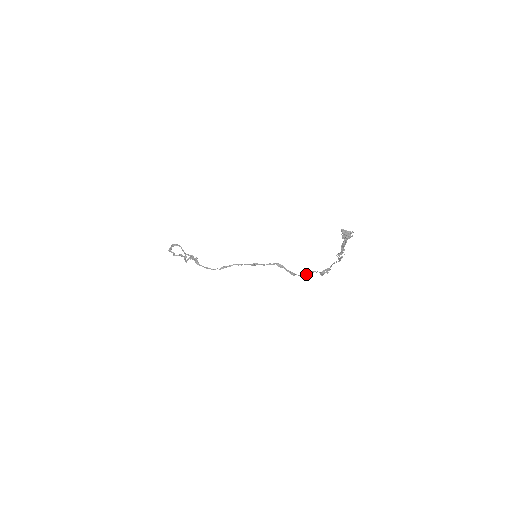
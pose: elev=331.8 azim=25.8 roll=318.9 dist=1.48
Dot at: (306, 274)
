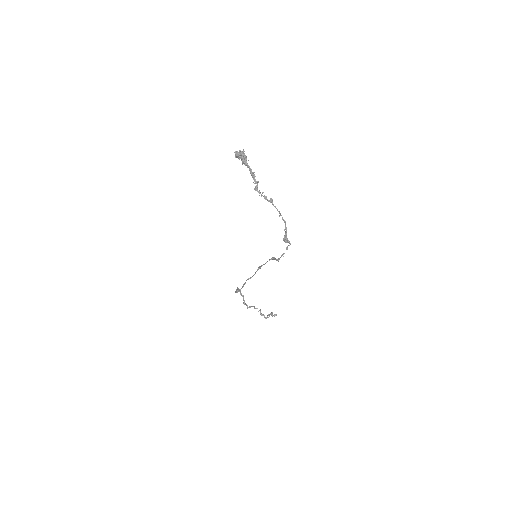
Dot at: (284, 253)
